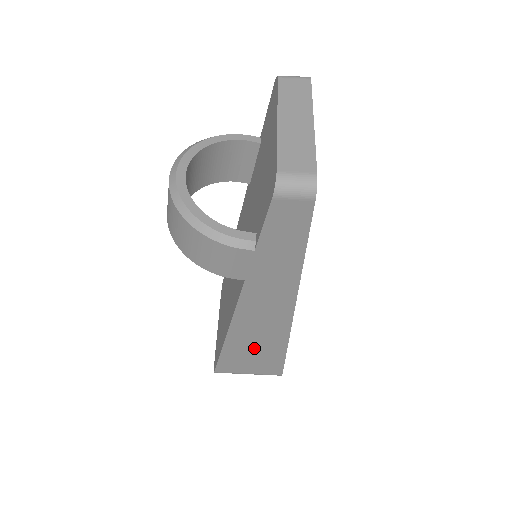
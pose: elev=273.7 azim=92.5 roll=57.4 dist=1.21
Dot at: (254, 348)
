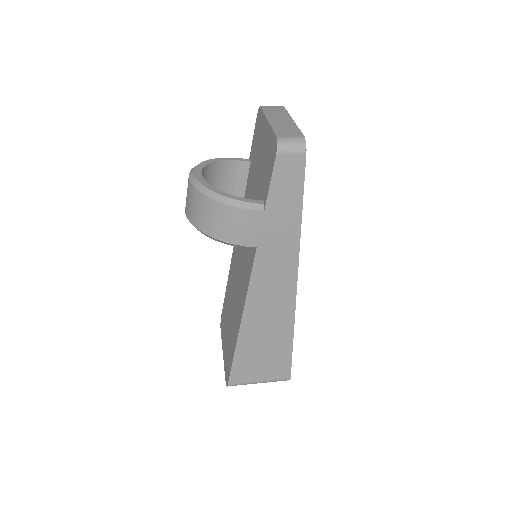
Dot at: (264, 339)
